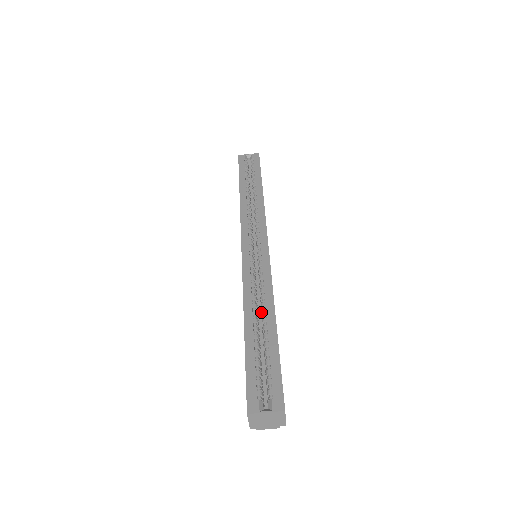
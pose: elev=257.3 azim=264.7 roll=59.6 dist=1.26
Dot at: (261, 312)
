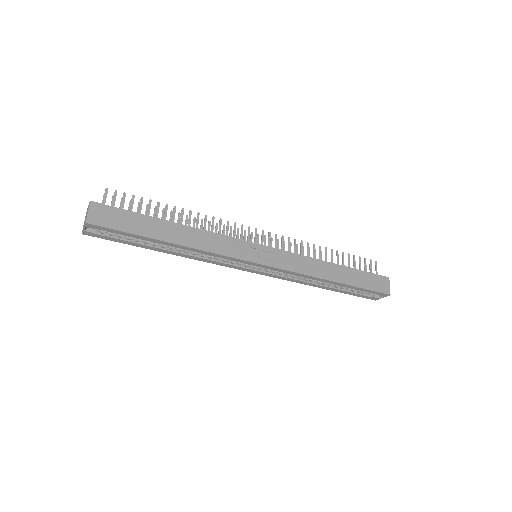
Dot at: occluded
